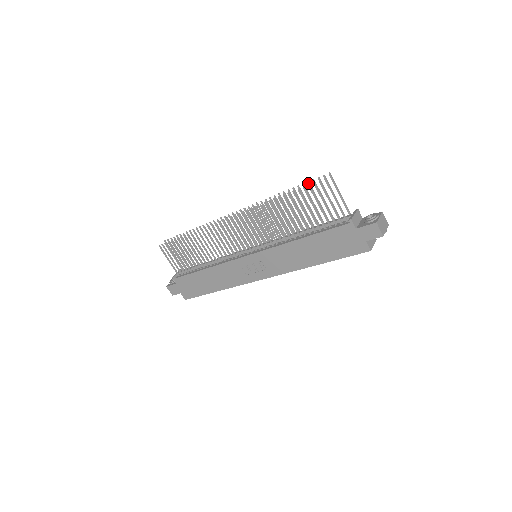
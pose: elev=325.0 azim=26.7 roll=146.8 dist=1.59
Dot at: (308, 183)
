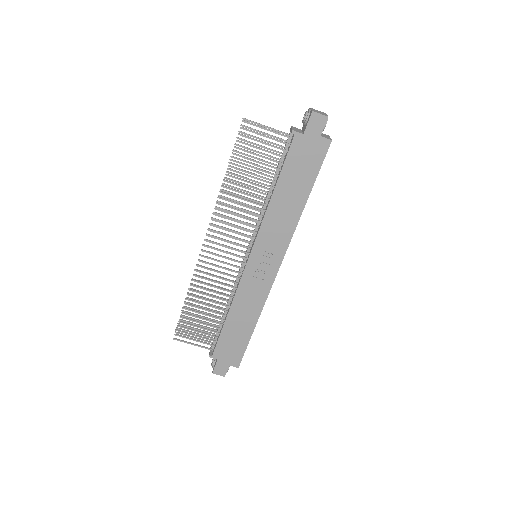
Dot at: (236, 145)
